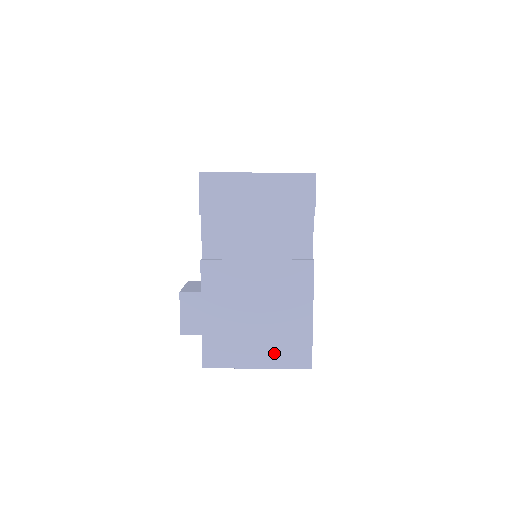
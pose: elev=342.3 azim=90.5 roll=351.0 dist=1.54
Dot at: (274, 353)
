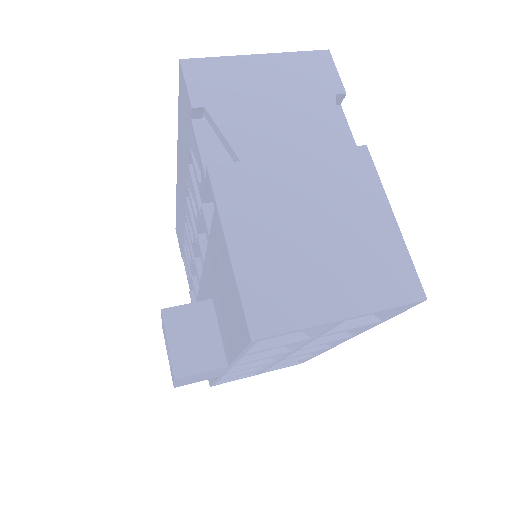
Dot at: (361, 286)
